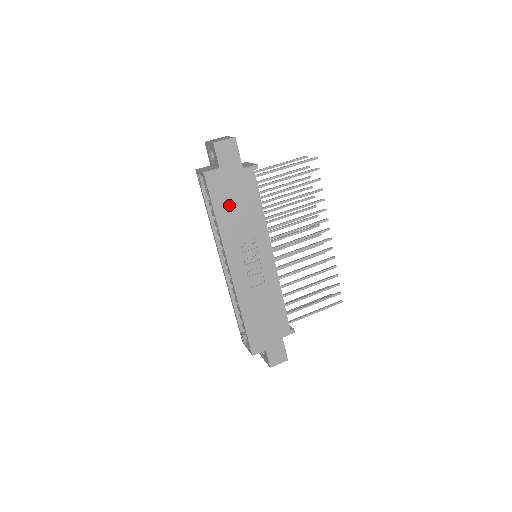
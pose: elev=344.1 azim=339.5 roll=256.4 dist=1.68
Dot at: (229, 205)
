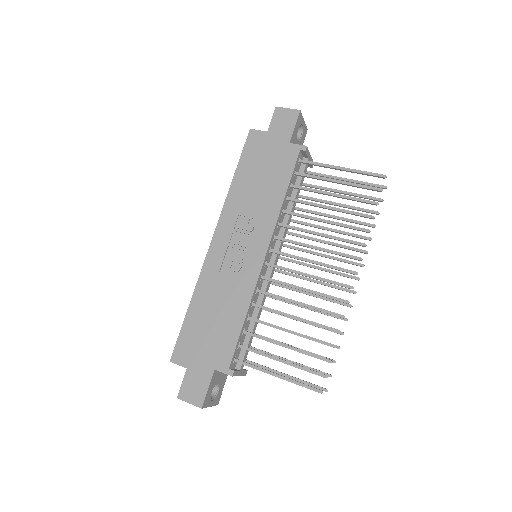
Dot at: (254, 172)
